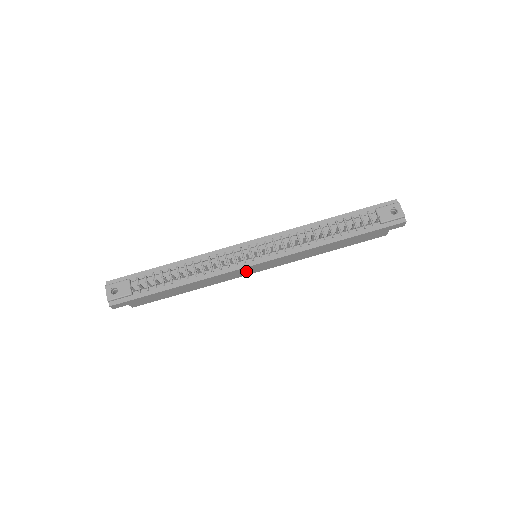
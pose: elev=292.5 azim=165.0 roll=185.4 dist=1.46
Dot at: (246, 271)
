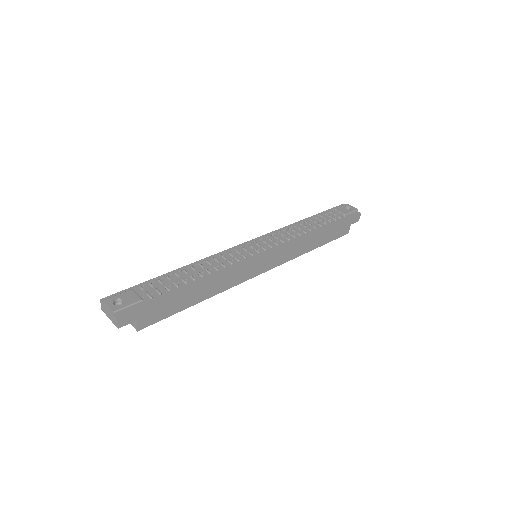
Dot at: (253, 269)
